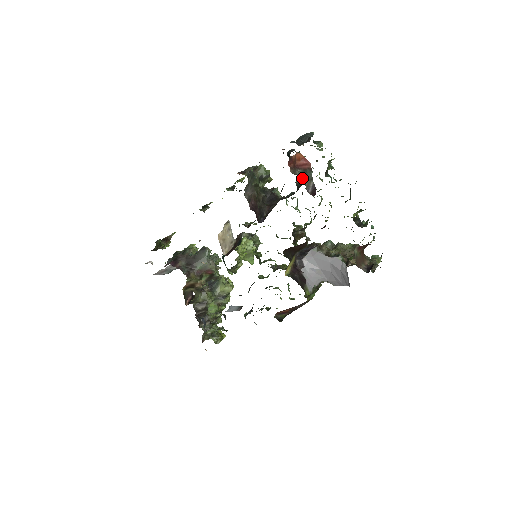
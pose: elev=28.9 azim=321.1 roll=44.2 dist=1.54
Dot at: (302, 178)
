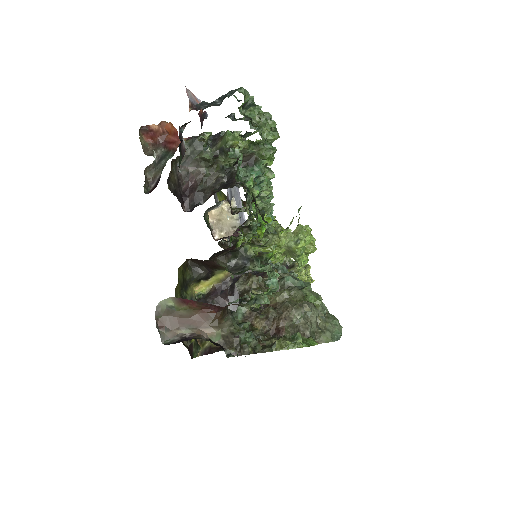
Dot at: (156, 162)
